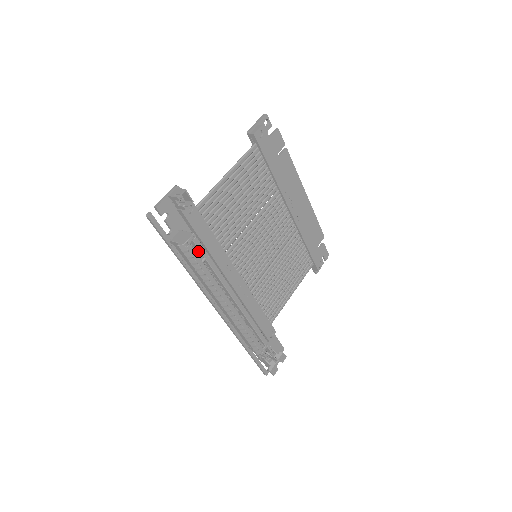
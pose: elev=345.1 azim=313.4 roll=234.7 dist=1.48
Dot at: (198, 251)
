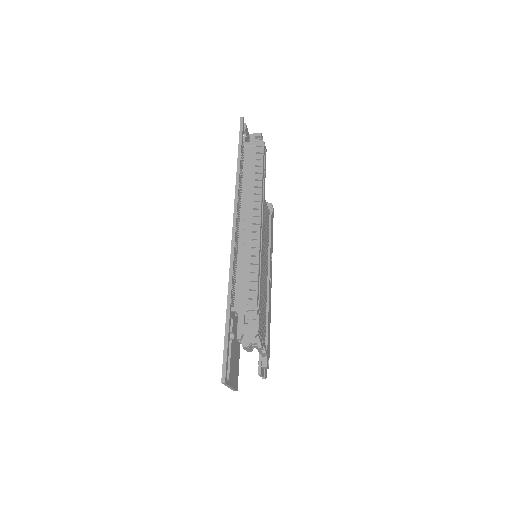
Dot at: occluded
